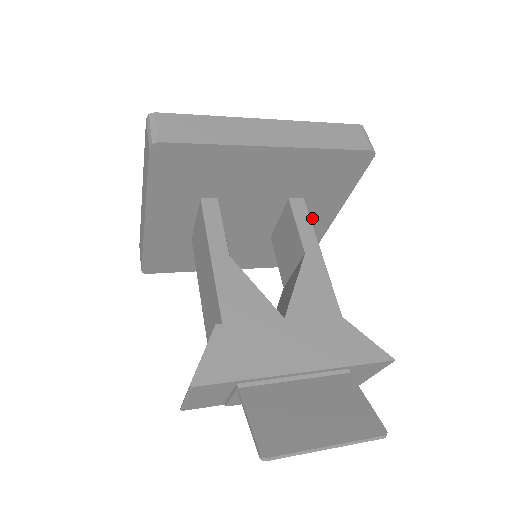
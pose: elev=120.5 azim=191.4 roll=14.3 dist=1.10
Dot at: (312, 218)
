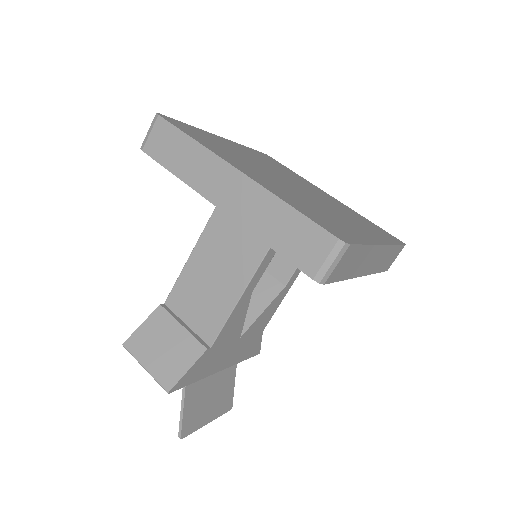
Dot at: occluded
